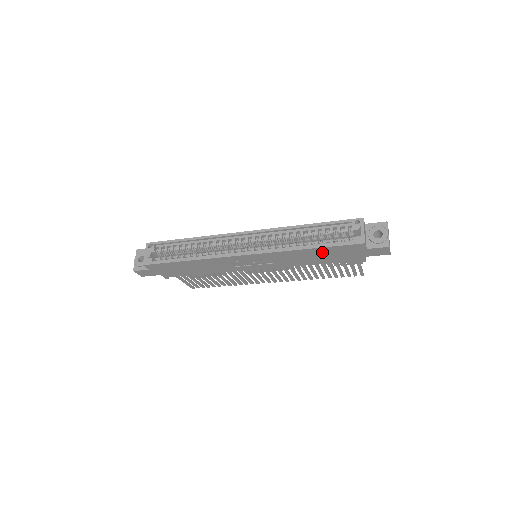
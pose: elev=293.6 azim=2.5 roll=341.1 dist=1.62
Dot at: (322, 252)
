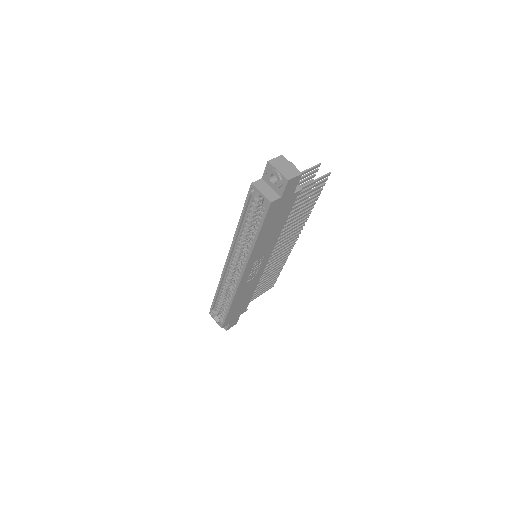
Dot at: (267, 228)
